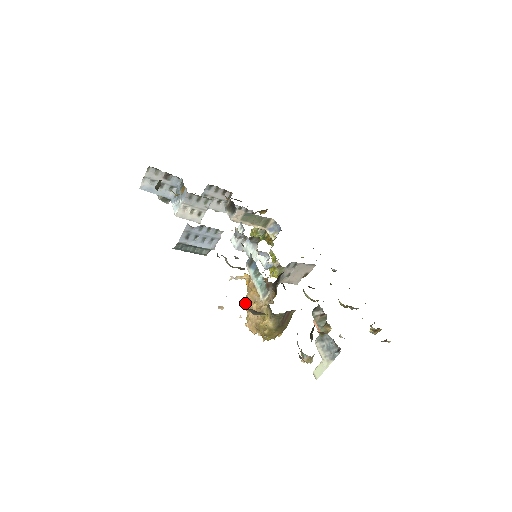
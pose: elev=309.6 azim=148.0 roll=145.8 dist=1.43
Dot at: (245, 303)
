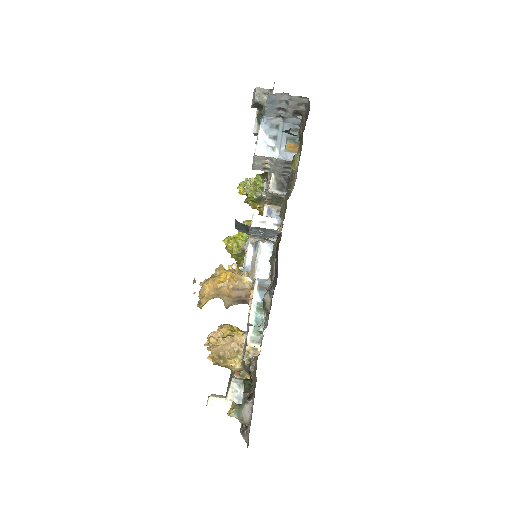
Dot at: (208, 284)
